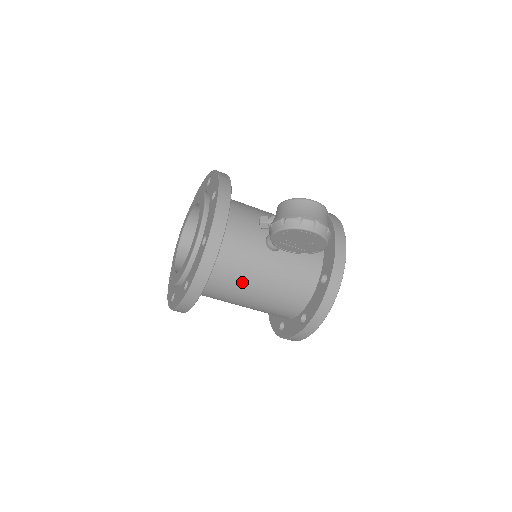
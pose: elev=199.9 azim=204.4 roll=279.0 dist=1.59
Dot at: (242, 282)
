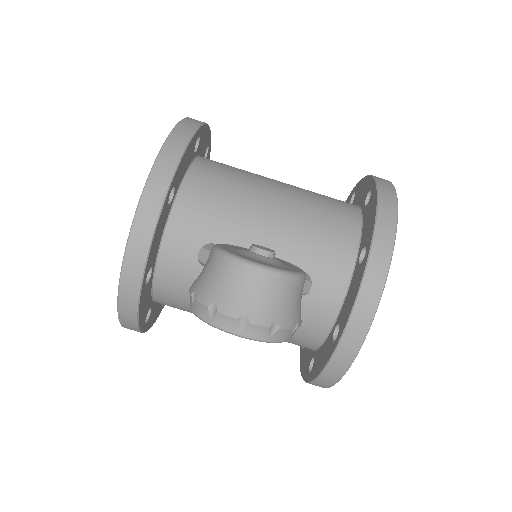
Dot at: occluded
